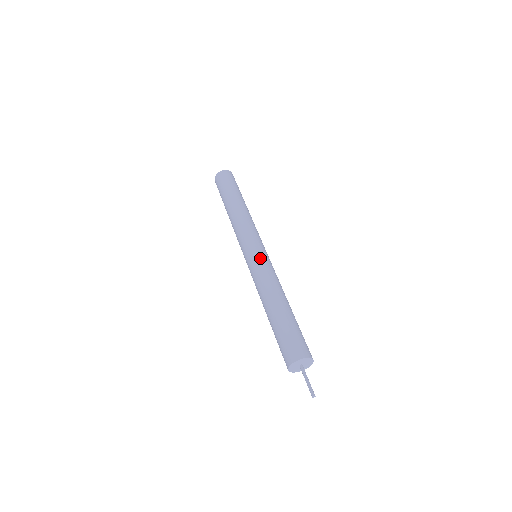
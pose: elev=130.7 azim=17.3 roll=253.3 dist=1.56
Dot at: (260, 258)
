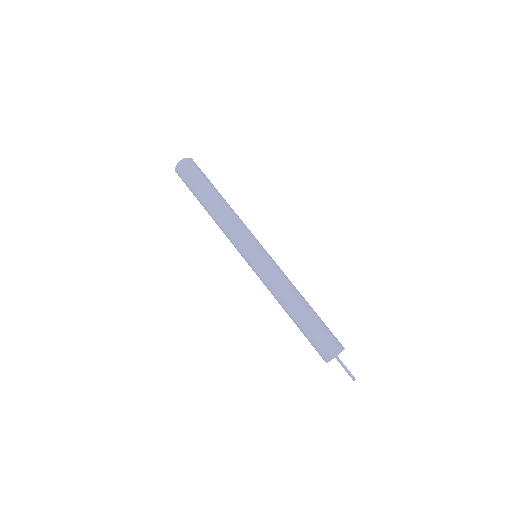
Dot at: (267, 261)
